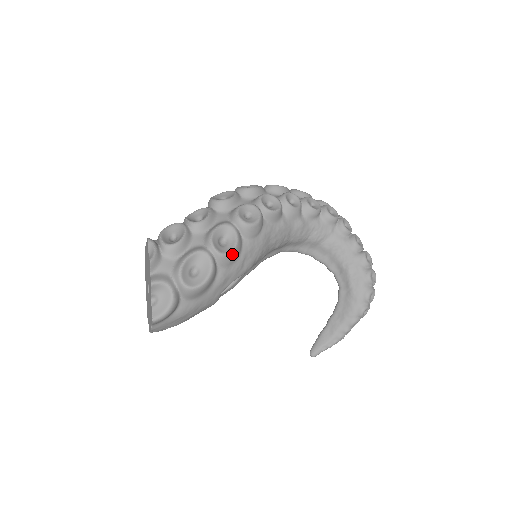
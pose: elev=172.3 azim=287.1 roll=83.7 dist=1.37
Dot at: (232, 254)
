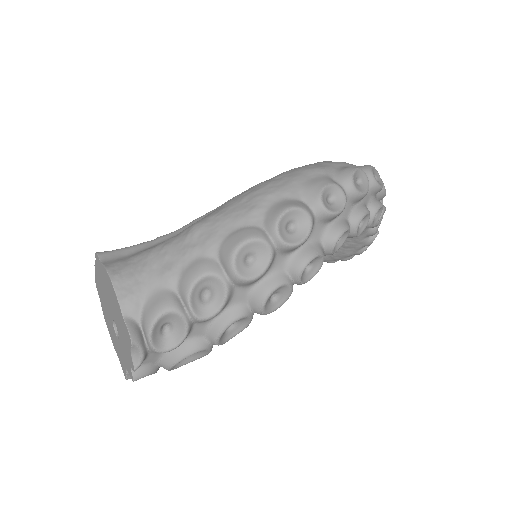
Dot at: (236, 334)
